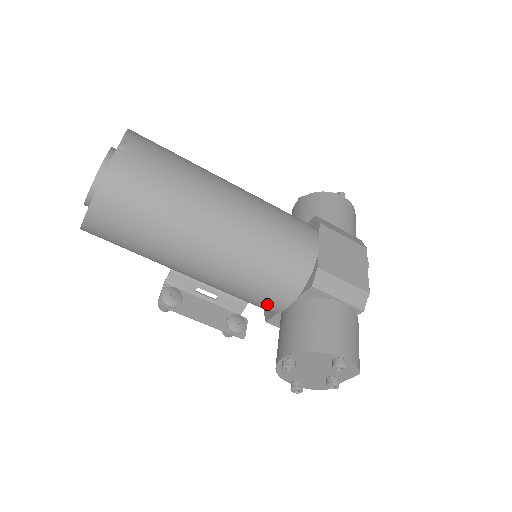
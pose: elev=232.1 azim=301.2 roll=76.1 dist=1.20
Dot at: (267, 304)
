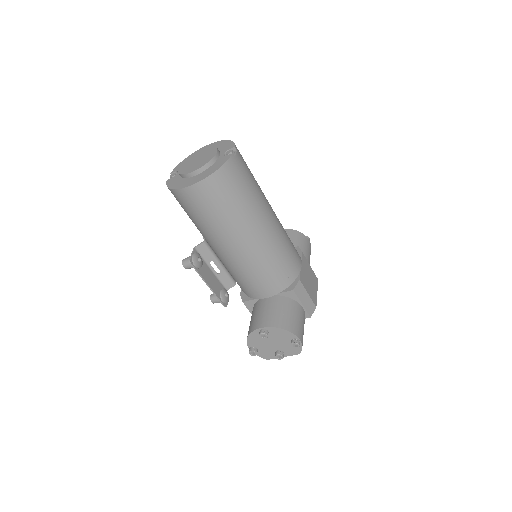
Dot at: (256, 290)
